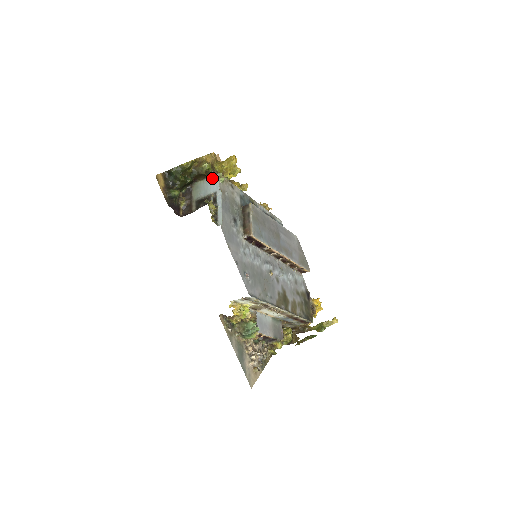
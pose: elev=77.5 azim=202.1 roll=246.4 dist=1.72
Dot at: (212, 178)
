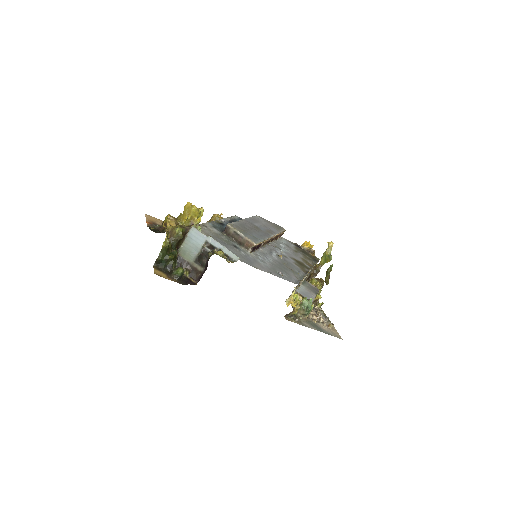
Dot at: (190, 234)
